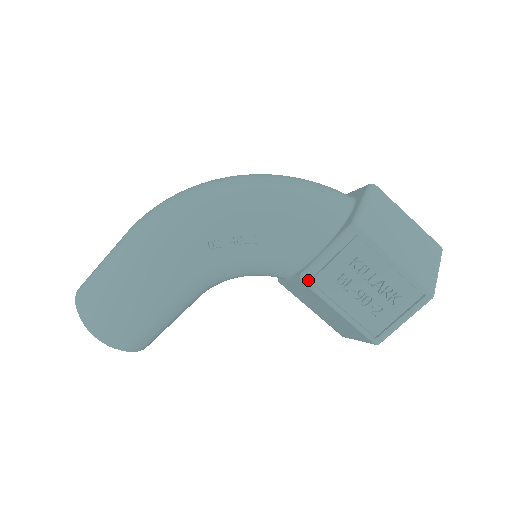
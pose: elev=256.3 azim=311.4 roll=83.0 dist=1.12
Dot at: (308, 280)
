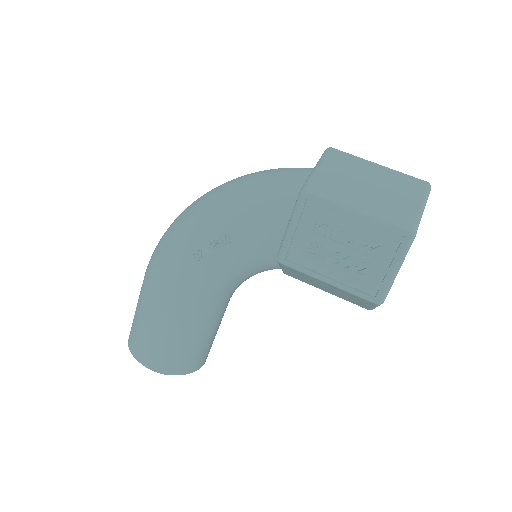
Dot at: (284, 260)
